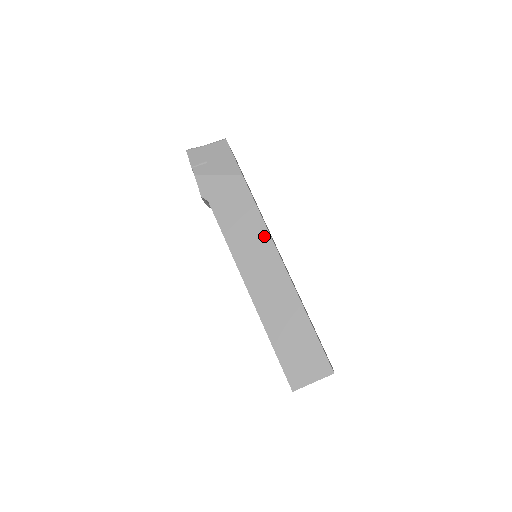
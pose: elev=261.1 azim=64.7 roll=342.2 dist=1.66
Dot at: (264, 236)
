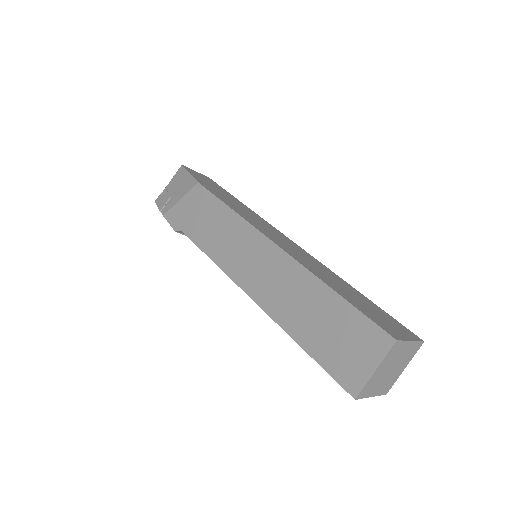
Dot at: (240, 225)
